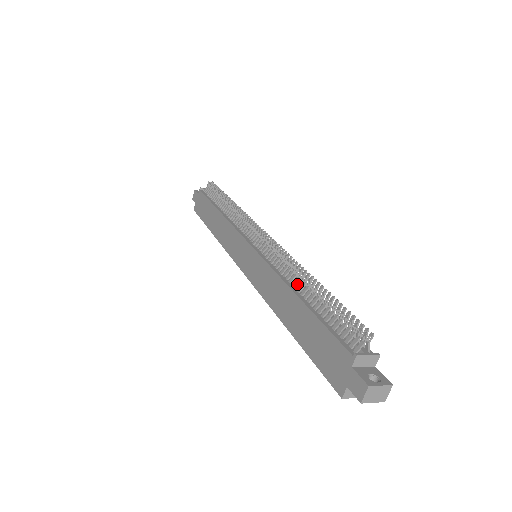
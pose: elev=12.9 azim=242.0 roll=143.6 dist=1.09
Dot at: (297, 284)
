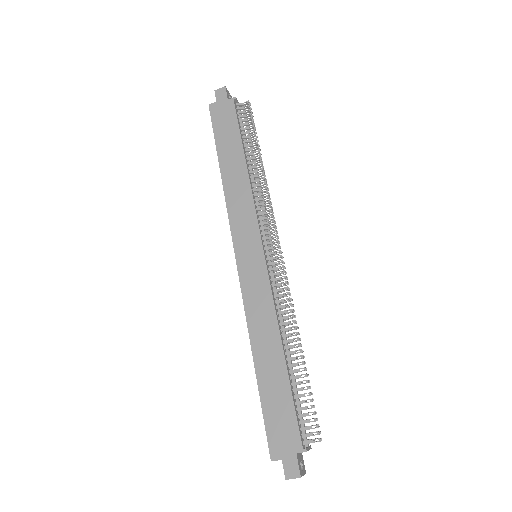
Dot at: (287, 340)
